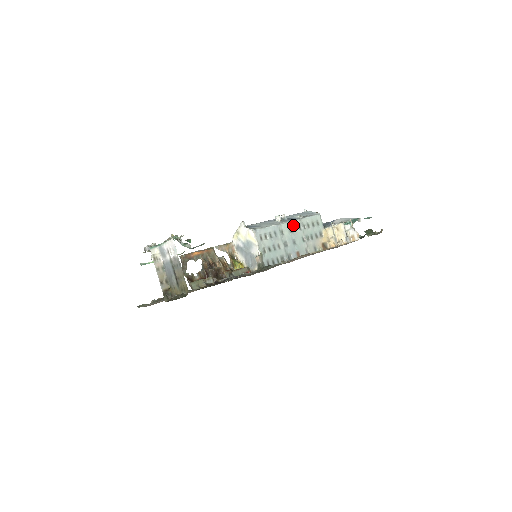
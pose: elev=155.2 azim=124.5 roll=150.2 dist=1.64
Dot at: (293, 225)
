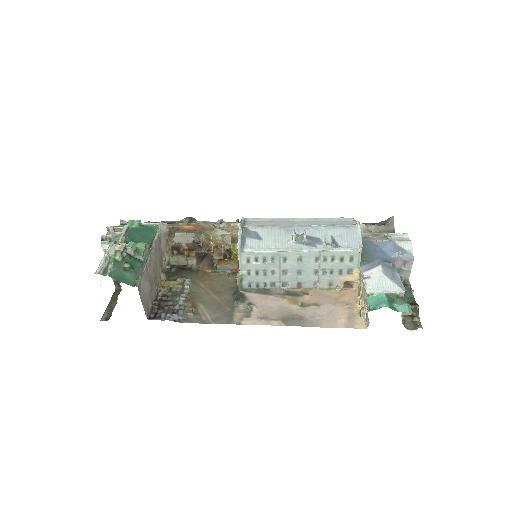
Dot at: (306, 255)
